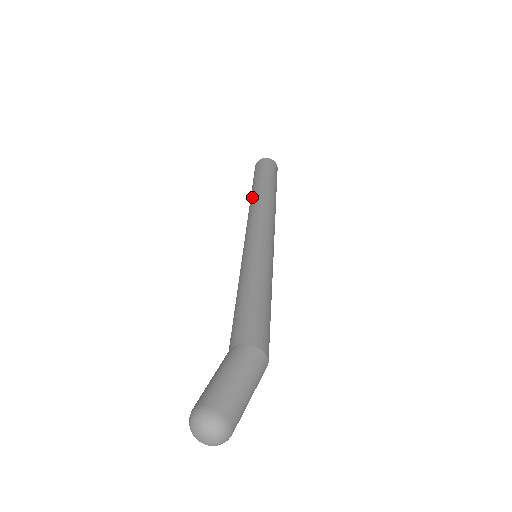
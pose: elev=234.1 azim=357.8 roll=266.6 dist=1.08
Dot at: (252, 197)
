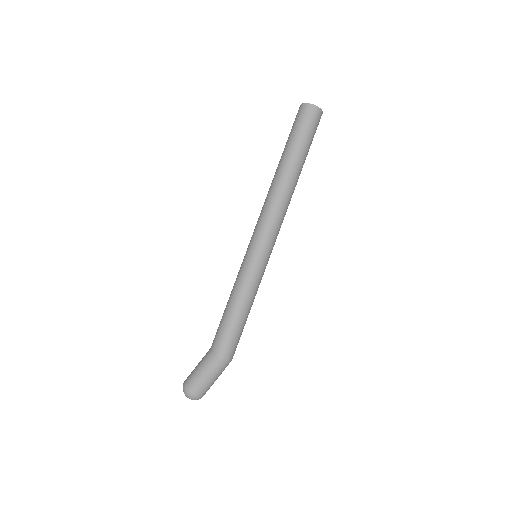
Dot at: (274, 176)
